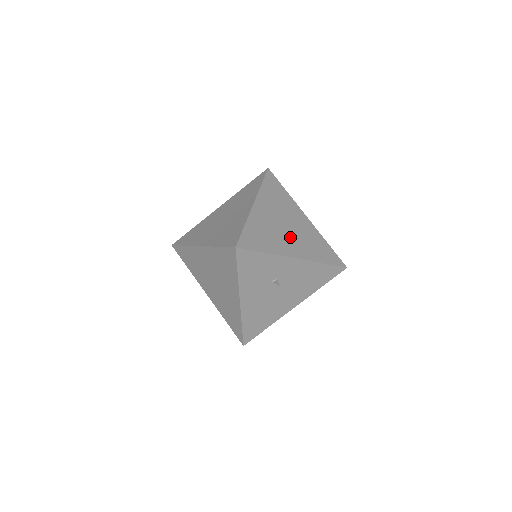
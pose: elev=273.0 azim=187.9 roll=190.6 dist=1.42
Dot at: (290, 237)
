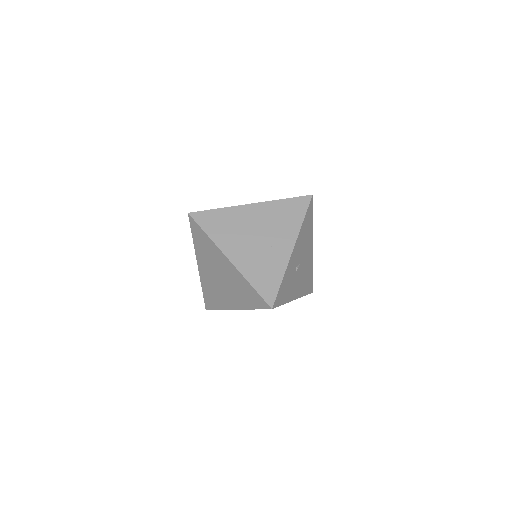
Dot at: (271, 241)
